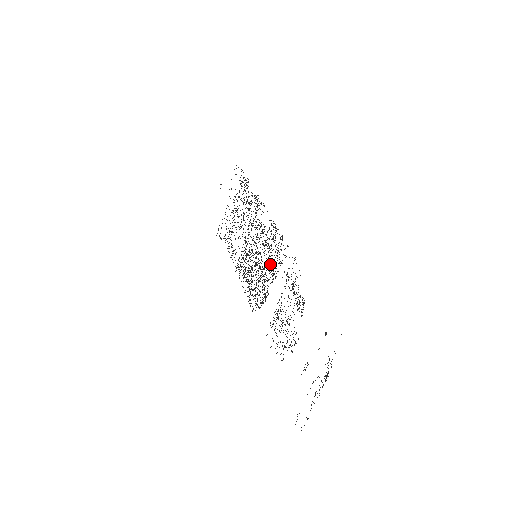
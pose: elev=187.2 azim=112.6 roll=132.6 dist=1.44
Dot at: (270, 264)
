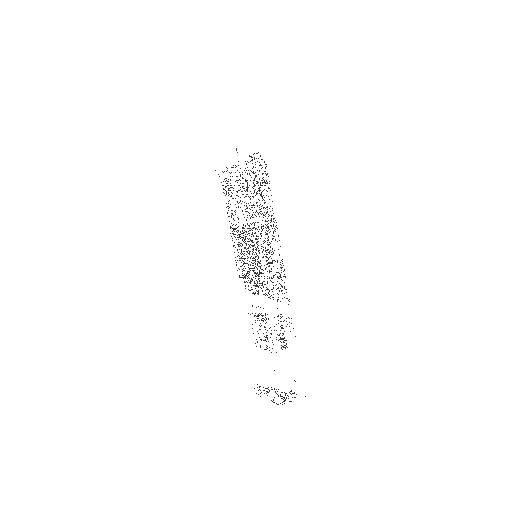
Dot at: occluded
